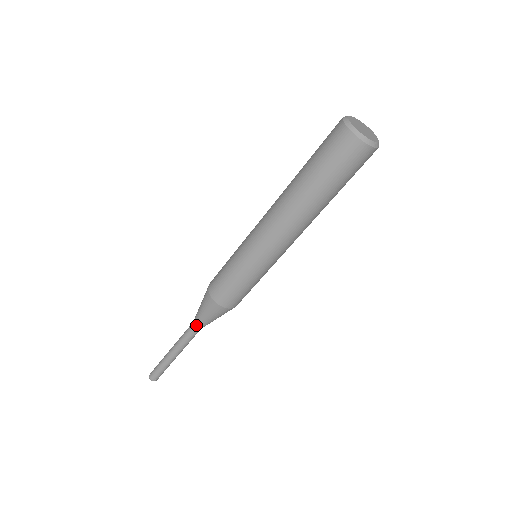
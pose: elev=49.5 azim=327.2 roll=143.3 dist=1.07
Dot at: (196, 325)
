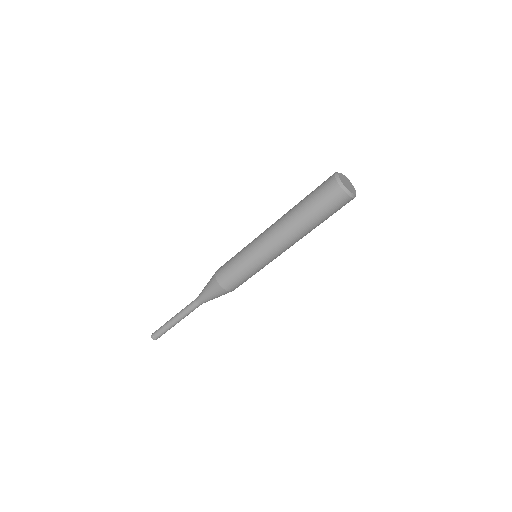
Dot at: (199, 299)
